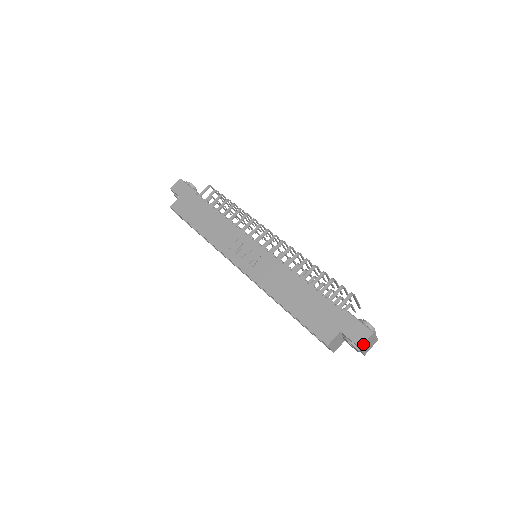
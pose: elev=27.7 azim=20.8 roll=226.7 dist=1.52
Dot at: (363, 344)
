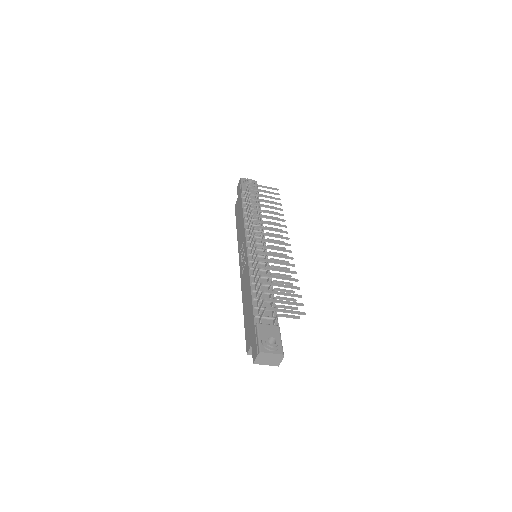
Dot at: (255, 361)
